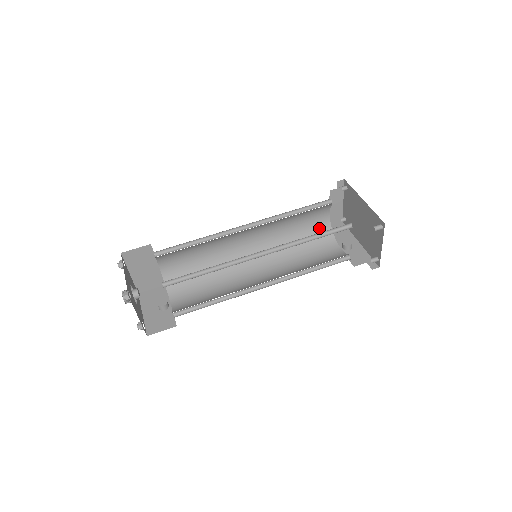
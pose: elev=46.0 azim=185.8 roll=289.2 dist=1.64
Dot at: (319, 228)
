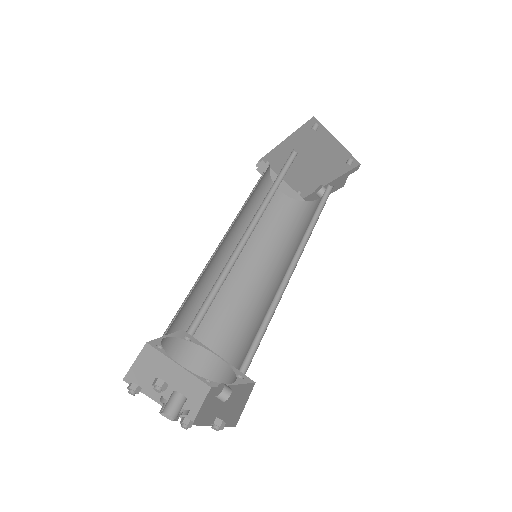
Dot at: (286, 208)
